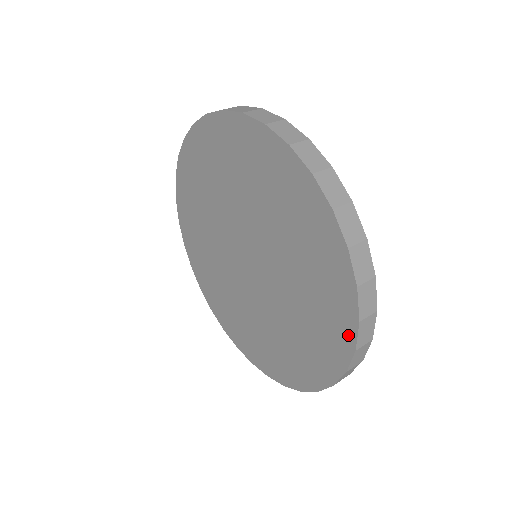
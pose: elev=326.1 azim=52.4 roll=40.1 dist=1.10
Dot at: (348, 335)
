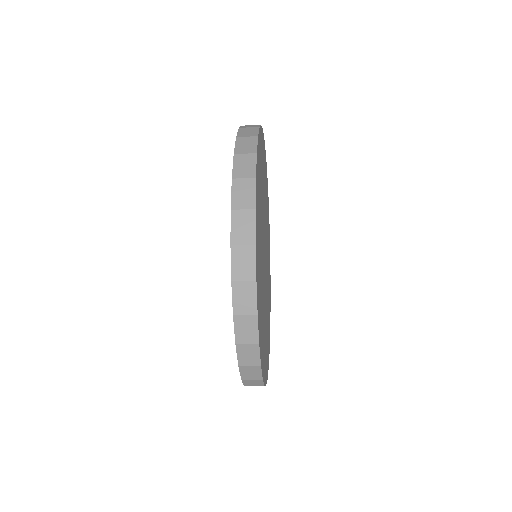
Dot at: occluded
